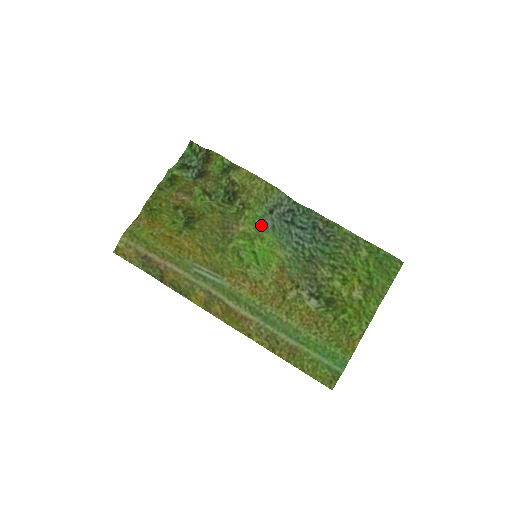
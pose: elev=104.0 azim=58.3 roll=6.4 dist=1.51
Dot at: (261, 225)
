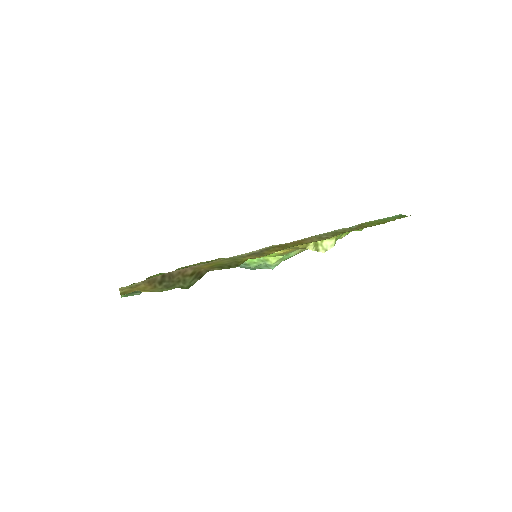
Dot at: occluded
